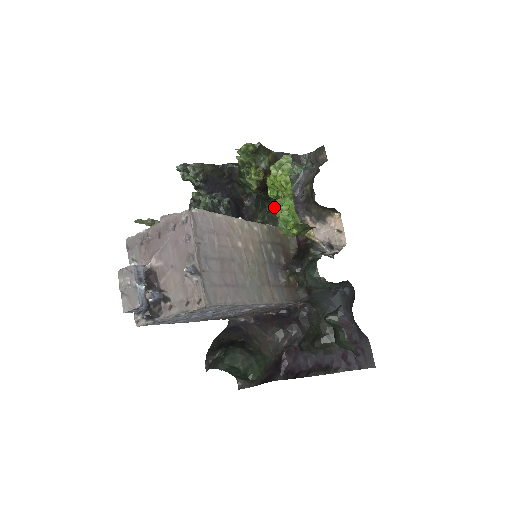
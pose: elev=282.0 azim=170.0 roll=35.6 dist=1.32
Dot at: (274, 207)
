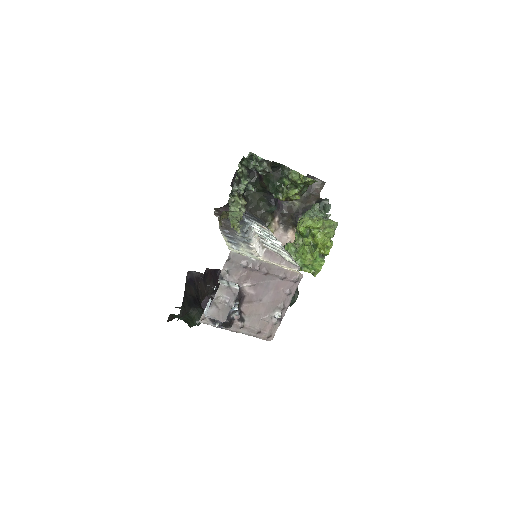
Dot at: (262, 193)
